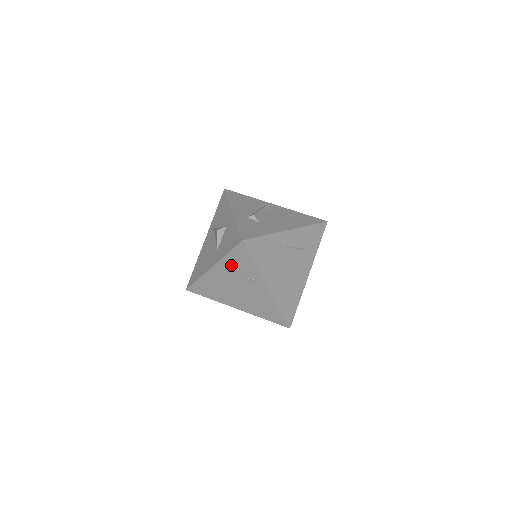
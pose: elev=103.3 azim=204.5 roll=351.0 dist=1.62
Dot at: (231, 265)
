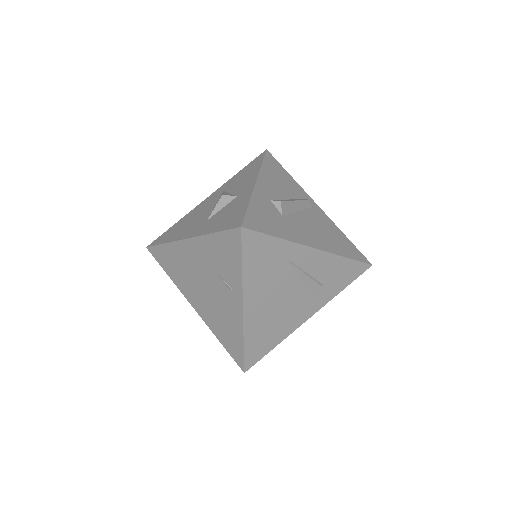
Dot at: (211, 251)
